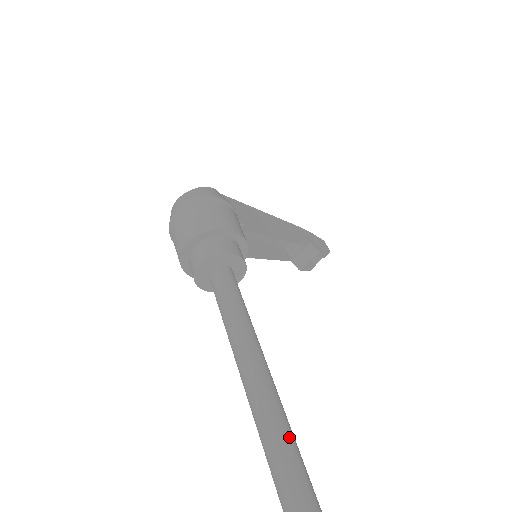
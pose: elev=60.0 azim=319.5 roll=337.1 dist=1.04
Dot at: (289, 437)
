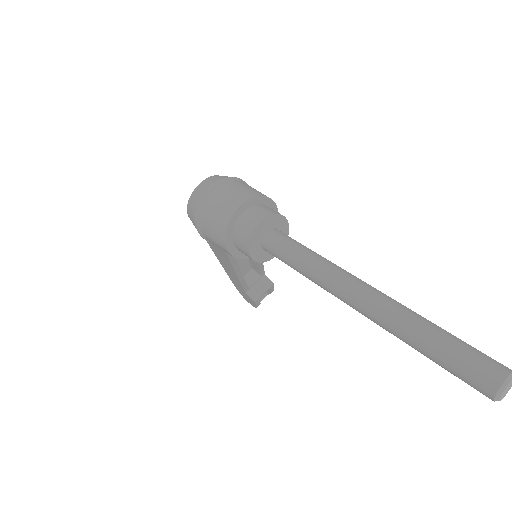
Dot at: (433, 323)
